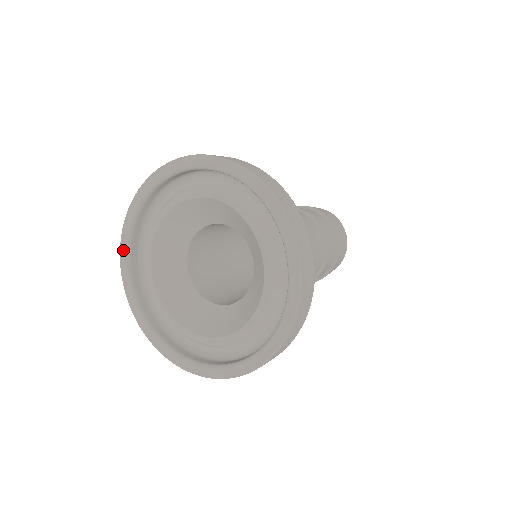
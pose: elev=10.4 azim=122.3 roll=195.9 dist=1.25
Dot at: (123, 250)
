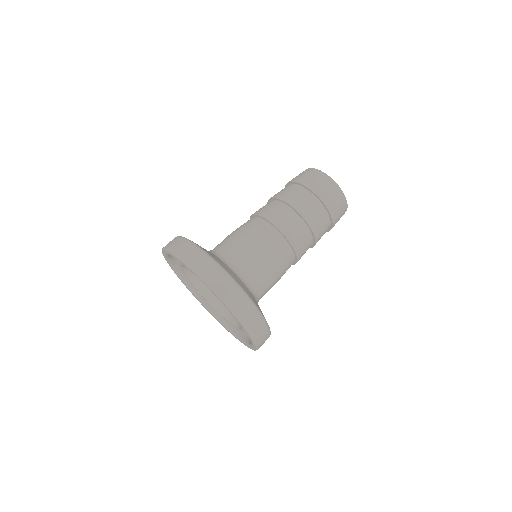
Dot at: (192, 294)
